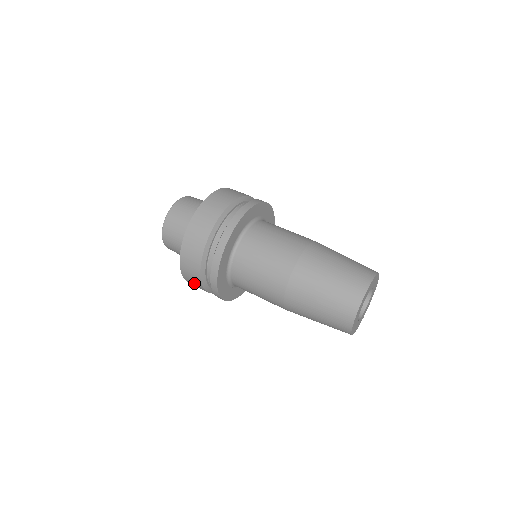
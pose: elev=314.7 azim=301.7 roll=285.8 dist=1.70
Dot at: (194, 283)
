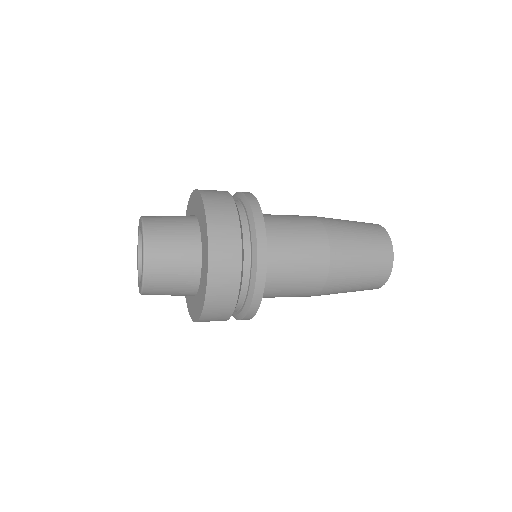
Dot at: (225, 275)
